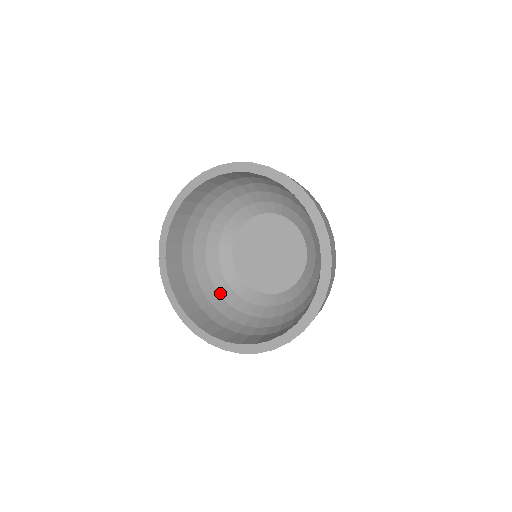
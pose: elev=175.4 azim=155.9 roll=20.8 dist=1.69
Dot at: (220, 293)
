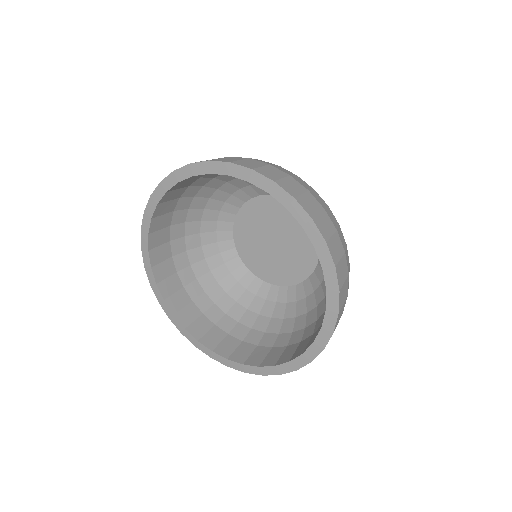
Dot at: (254, 311)
